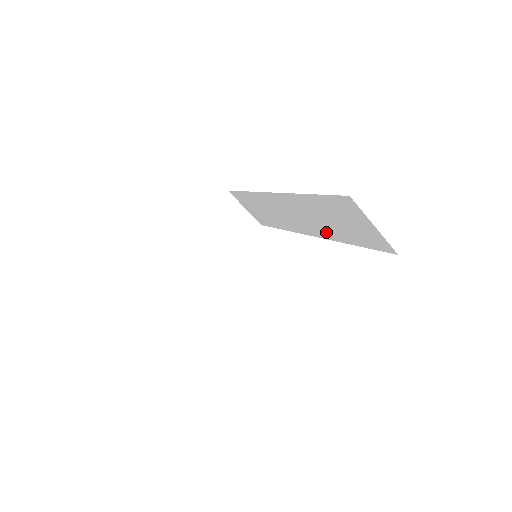
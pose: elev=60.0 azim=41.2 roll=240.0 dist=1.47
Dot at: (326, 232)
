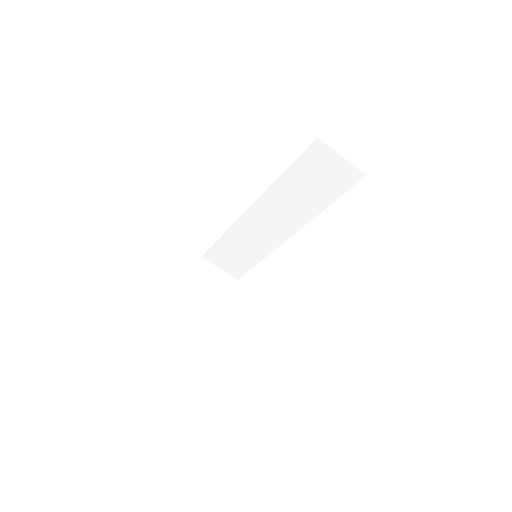
Dot at: (303, 214)
